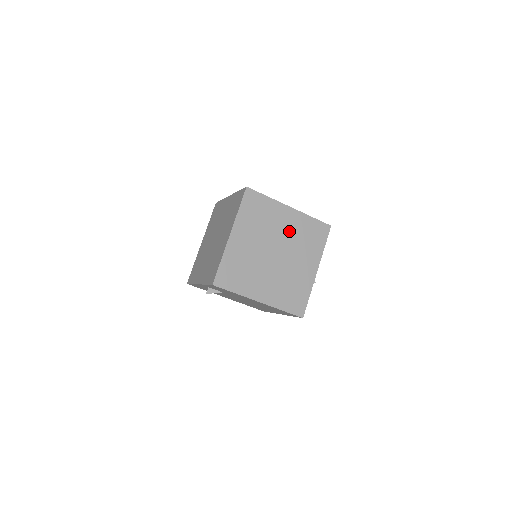
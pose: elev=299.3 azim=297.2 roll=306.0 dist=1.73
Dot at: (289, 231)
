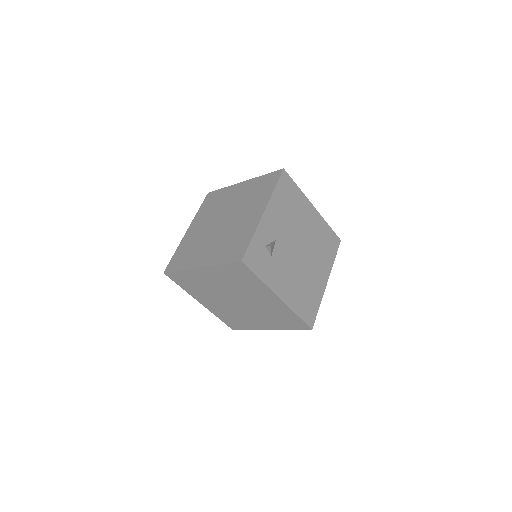
Dot at: (263, 303)
